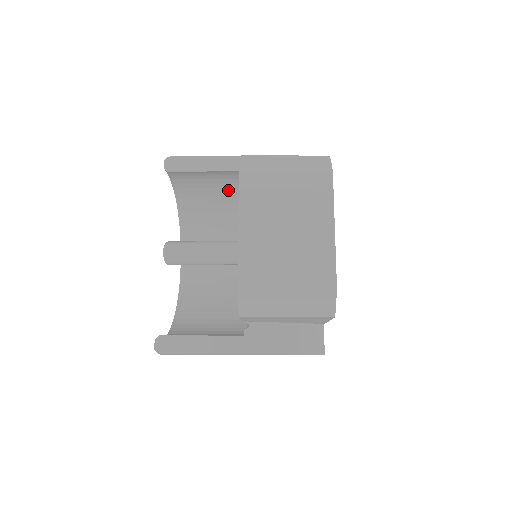
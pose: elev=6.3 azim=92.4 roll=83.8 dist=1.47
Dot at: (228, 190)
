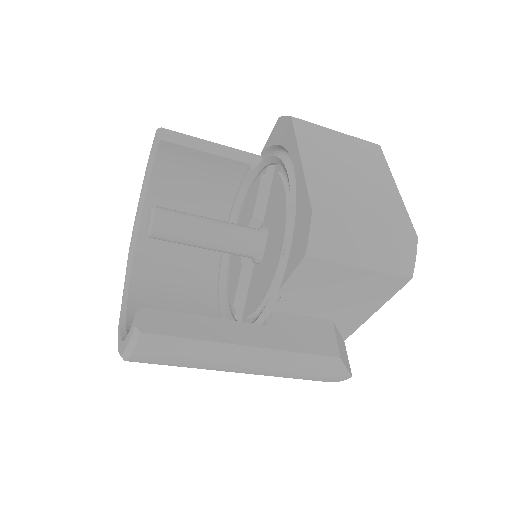
Dot at: (212, 195)
